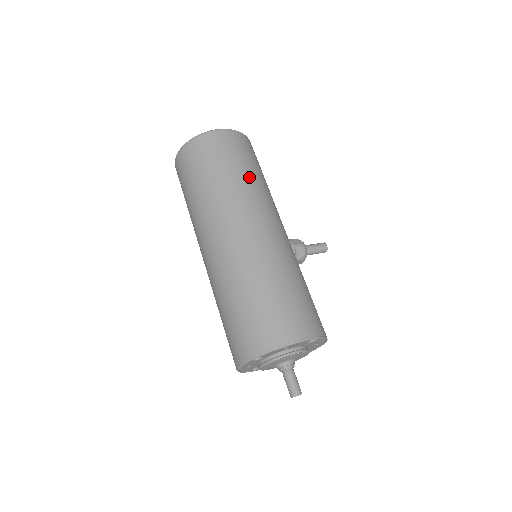
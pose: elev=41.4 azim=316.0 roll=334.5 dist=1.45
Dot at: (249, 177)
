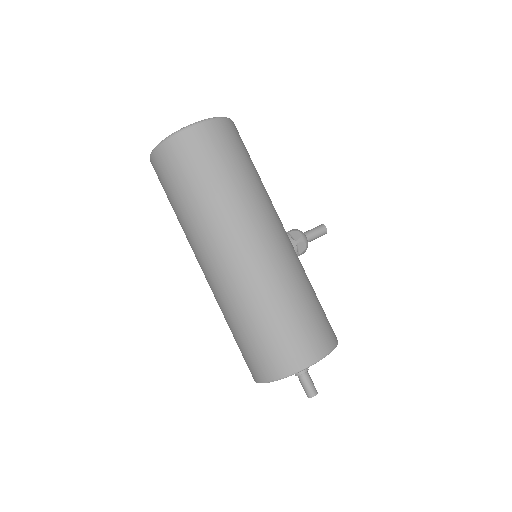
Dot at: (241, 182)
